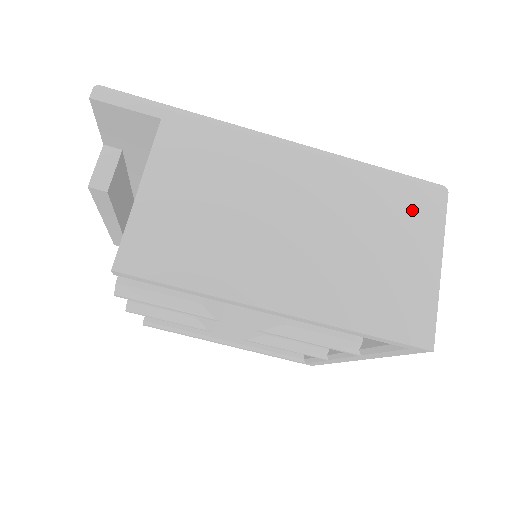
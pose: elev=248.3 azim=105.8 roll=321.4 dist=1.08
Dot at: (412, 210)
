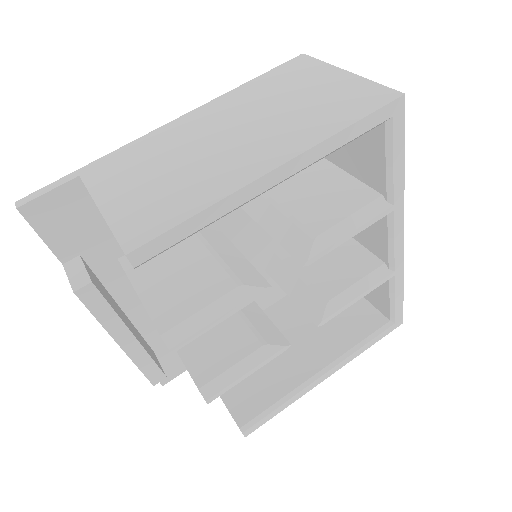
Dot at: (294, 74)
